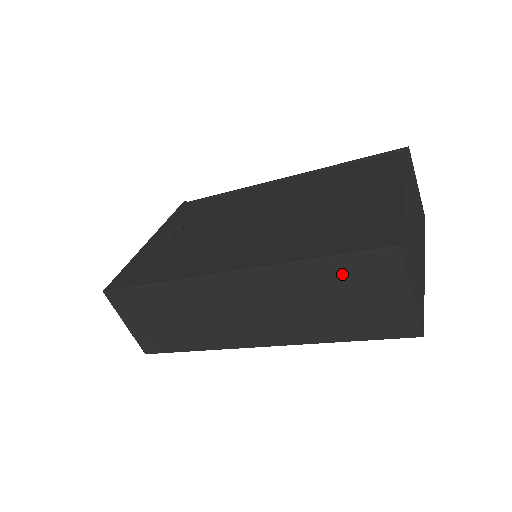
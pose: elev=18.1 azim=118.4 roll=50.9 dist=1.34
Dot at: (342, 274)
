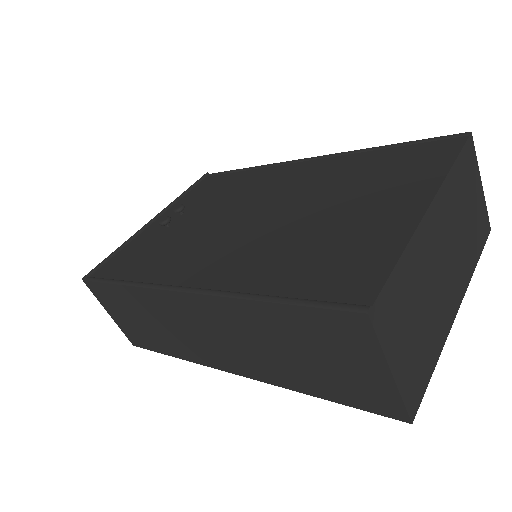
Dot at: (301, 325)
